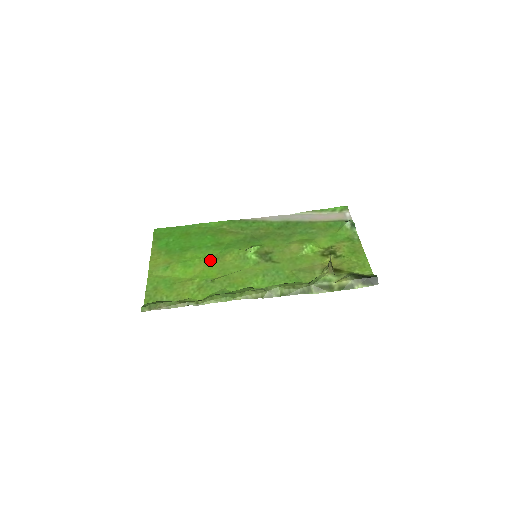
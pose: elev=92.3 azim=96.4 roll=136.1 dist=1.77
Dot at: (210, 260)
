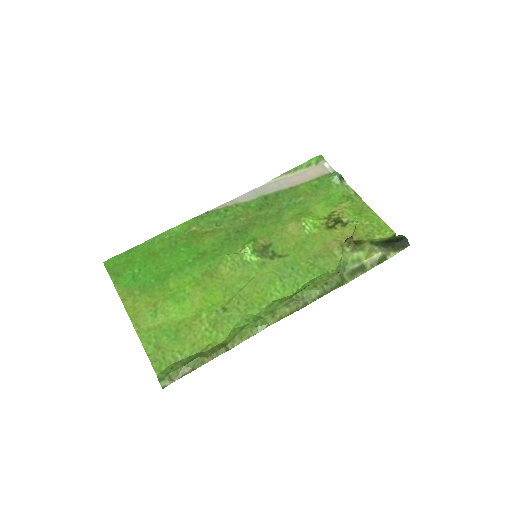
Dot at: (203, 281)
